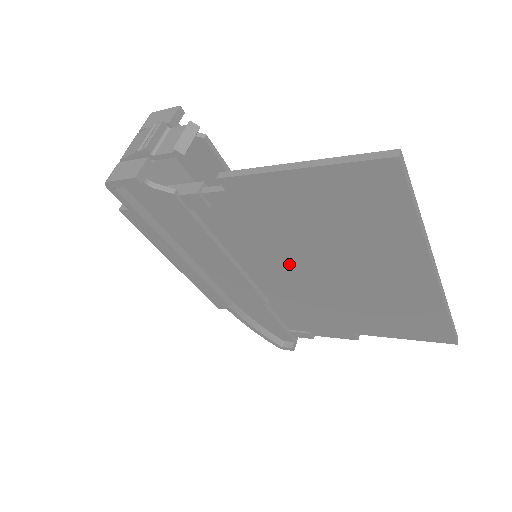
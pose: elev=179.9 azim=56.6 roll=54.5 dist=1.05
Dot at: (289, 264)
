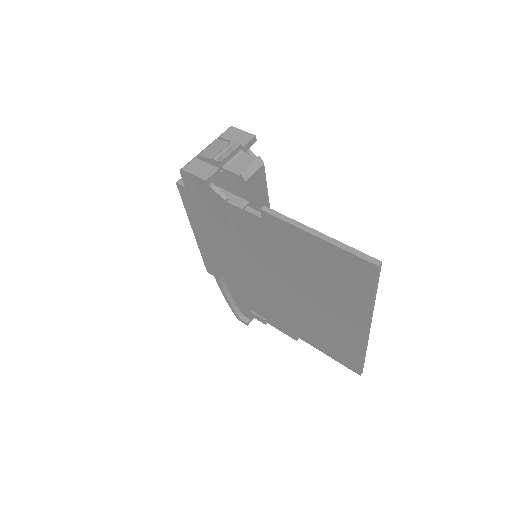
Dot at: (277, 276)
